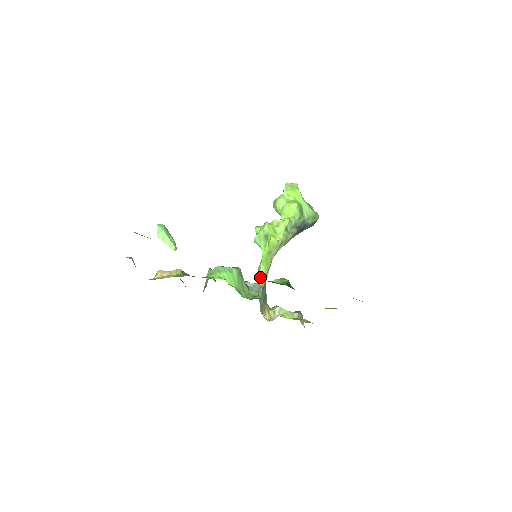
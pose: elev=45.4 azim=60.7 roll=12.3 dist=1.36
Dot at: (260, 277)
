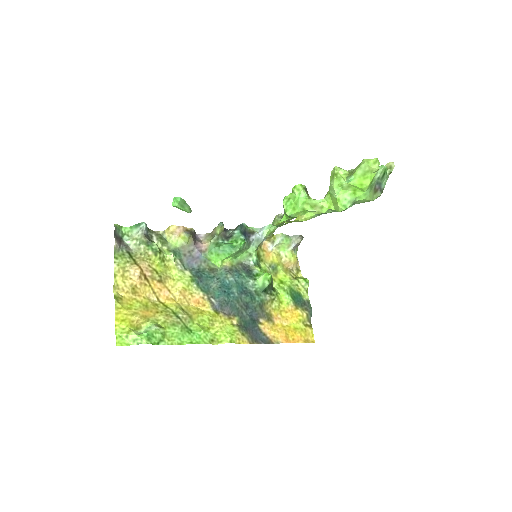
Dot at: (273, 225)
